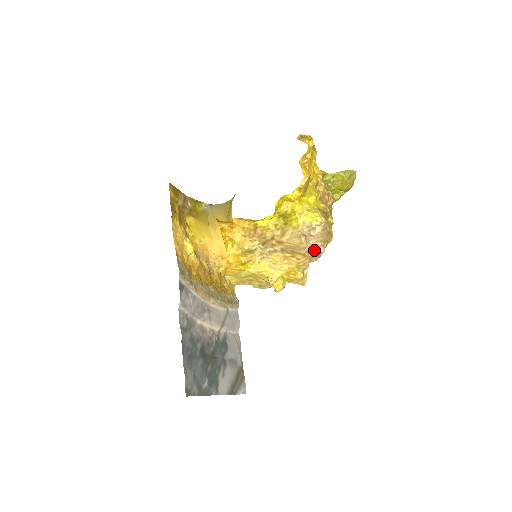
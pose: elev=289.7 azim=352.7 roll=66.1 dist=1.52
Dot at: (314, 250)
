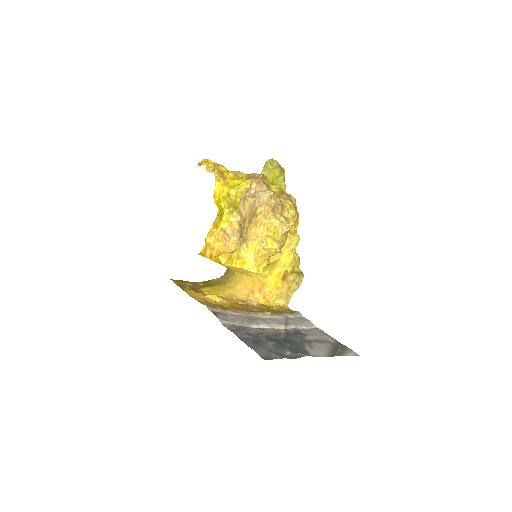
Dot at: (261, 196)
